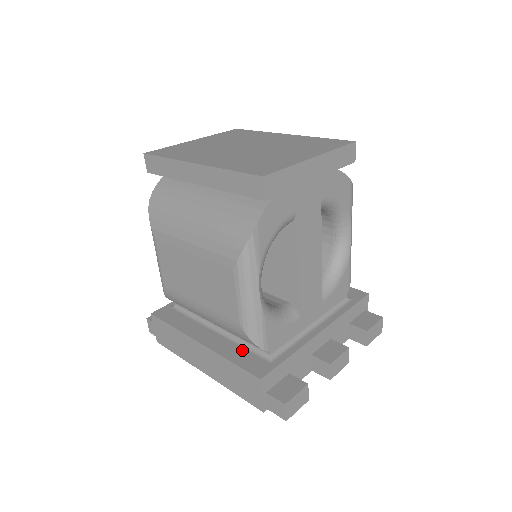
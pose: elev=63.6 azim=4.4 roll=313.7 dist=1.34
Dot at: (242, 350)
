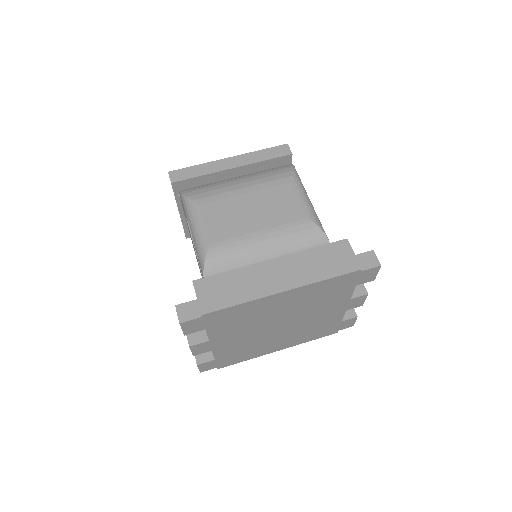
Dot at: occluded
